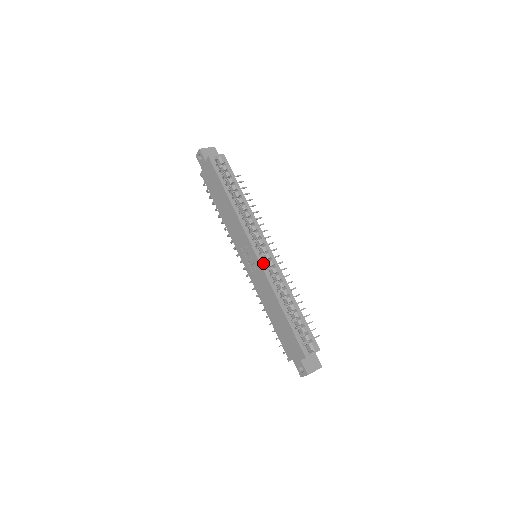
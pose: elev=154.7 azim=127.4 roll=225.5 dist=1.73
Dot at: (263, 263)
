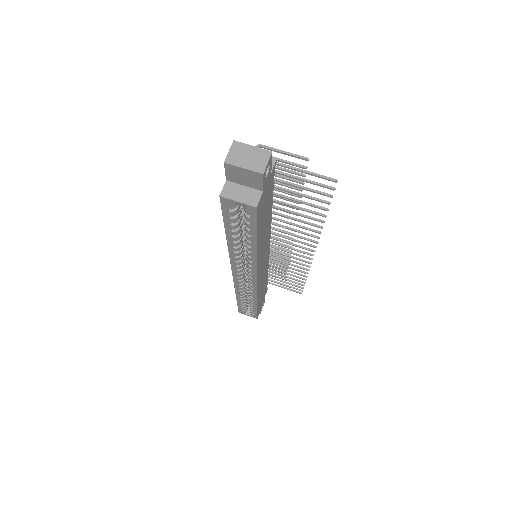
Dot at: (237, 281)
